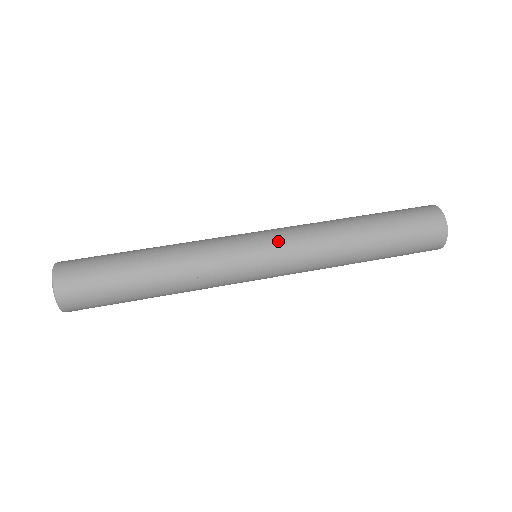
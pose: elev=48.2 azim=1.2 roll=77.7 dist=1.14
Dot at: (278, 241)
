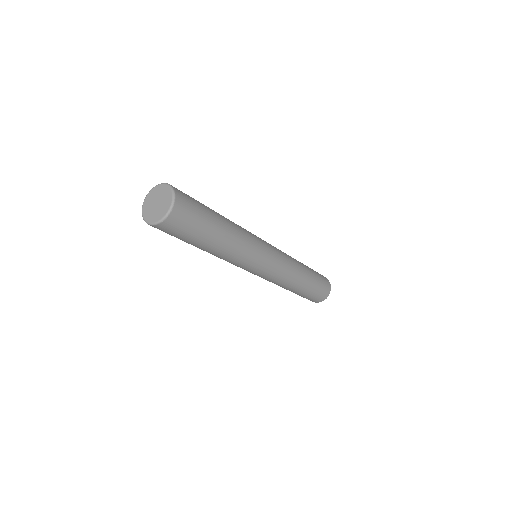
Dot at: (278, 252)
